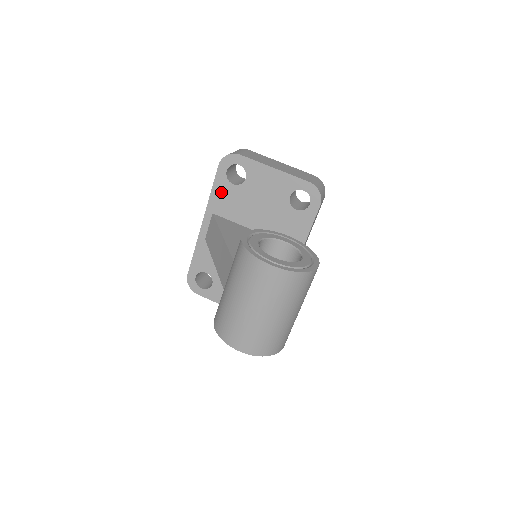
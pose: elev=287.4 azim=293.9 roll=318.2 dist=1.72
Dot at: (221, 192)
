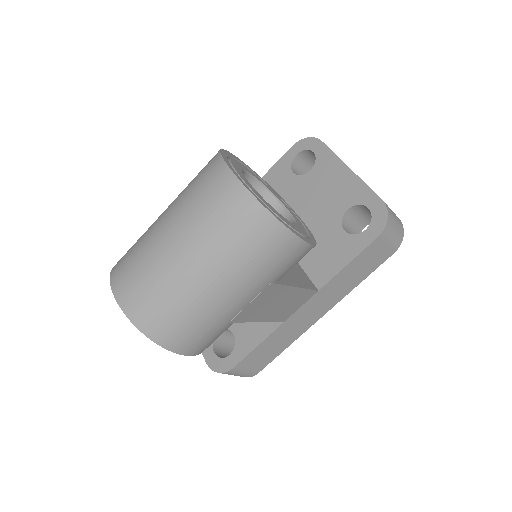
Dot at: (275, 177)
